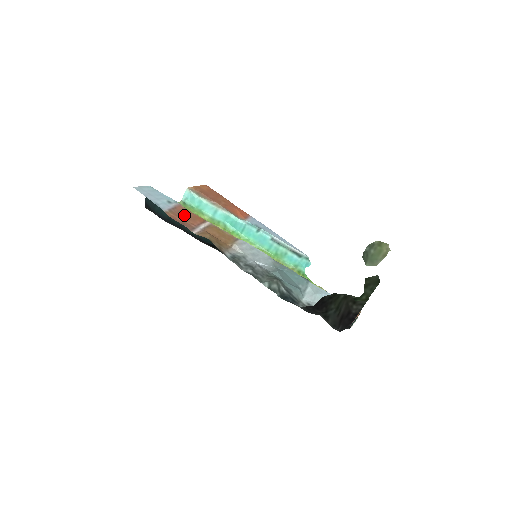
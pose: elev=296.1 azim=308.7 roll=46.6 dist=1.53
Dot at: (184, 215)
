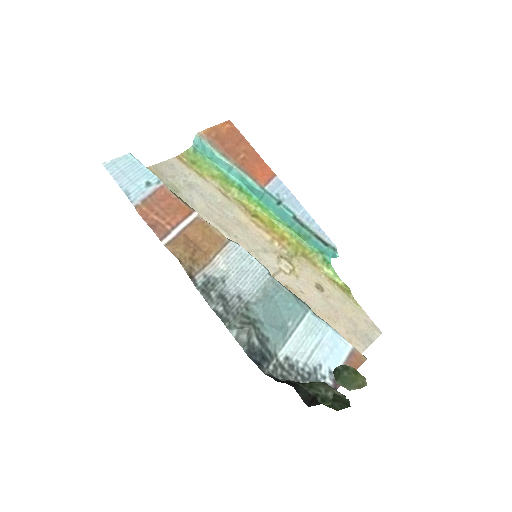
Dot at: (163, 206)
